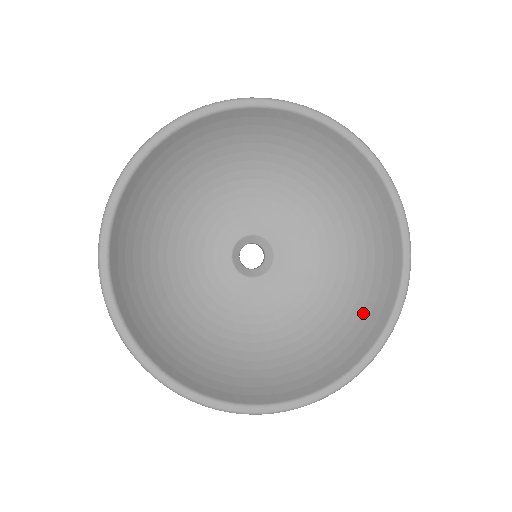
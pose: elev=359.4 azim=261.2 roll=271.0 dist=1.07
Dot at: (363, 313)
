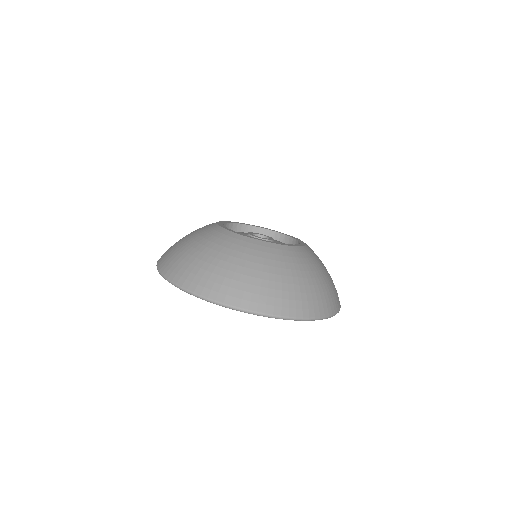
Dot at: occluded
